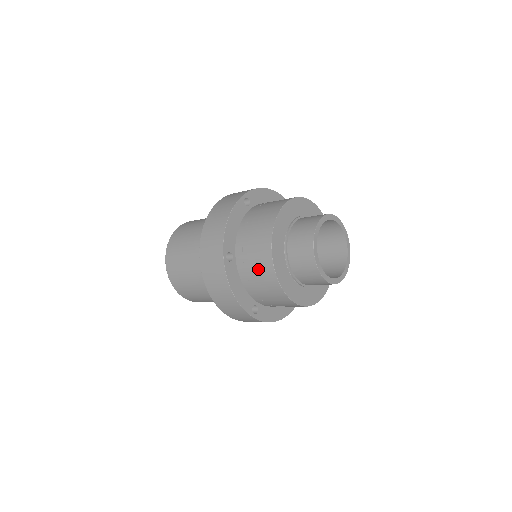
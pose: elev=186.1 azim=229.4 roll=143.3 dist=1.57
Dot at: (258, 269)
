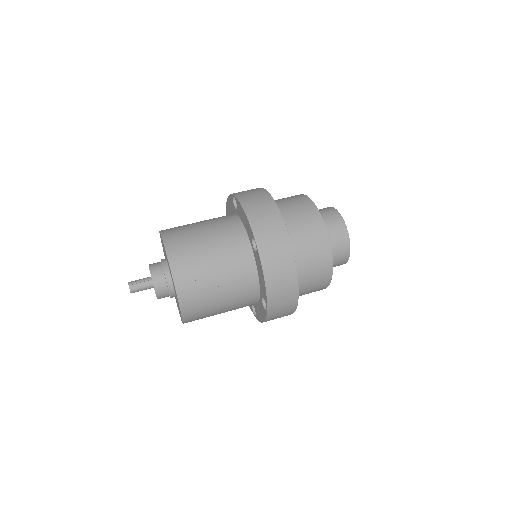
Dot at: (313, 290)
